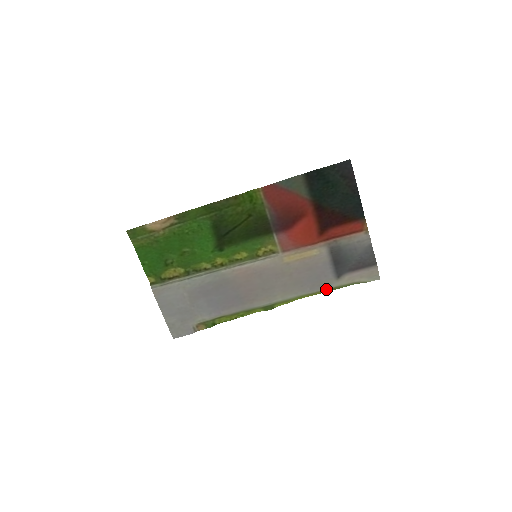
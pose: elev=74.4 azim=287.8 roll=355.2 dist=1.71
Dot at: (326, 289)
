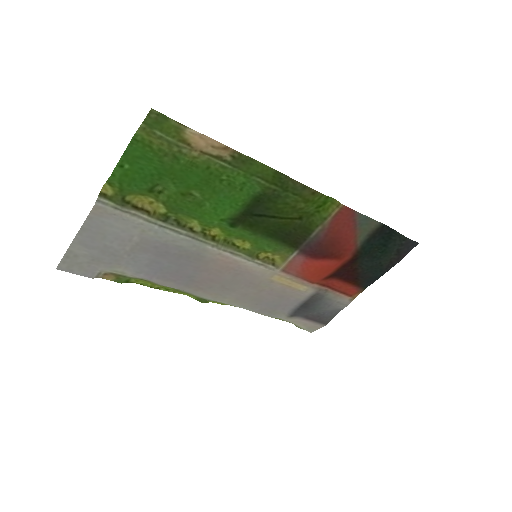
Dot at: (268, 315)
